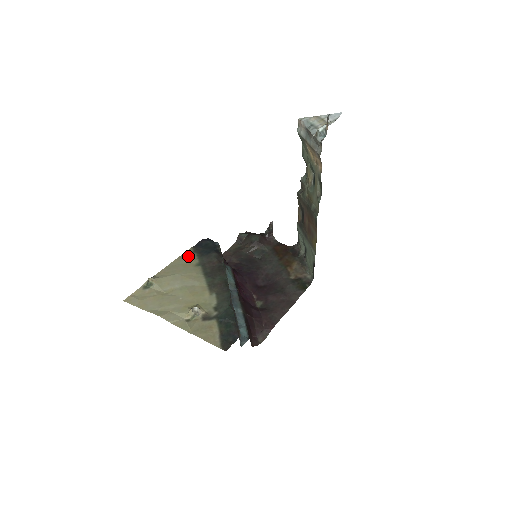
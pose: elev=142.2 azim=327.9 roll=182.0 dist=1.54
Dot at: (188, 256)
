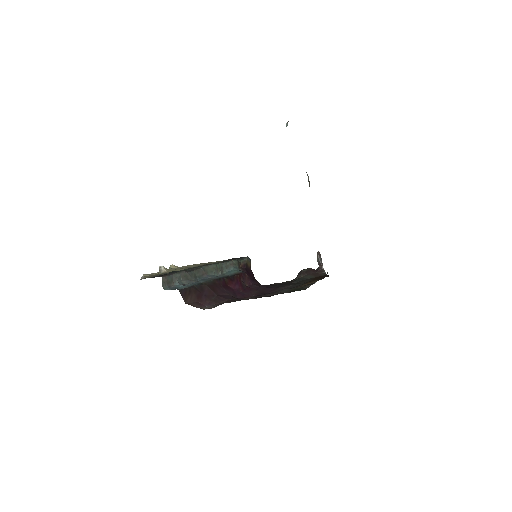
Dot at: (216, 261)
